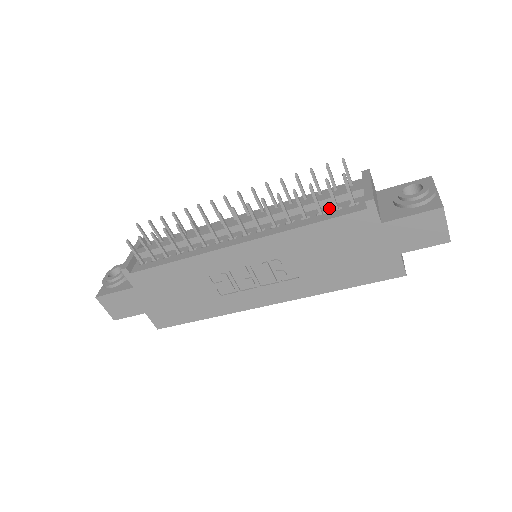
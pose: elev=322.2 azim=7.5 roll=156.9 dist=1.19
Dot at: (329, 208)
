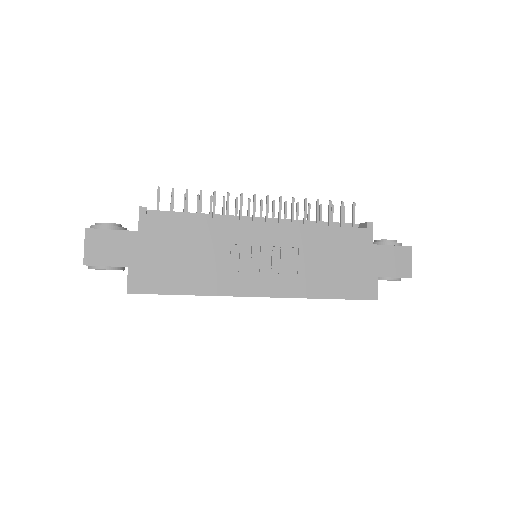
Dot at: occluded
